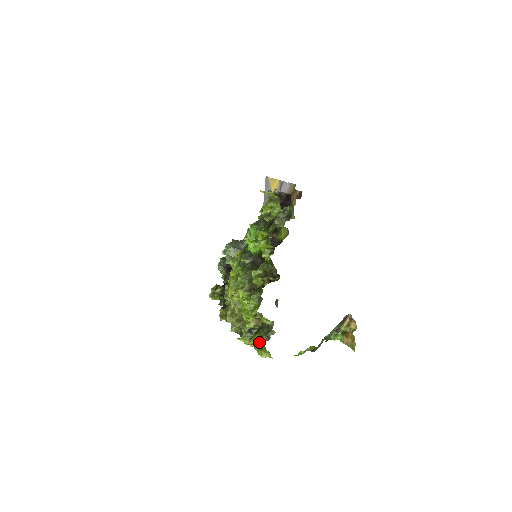
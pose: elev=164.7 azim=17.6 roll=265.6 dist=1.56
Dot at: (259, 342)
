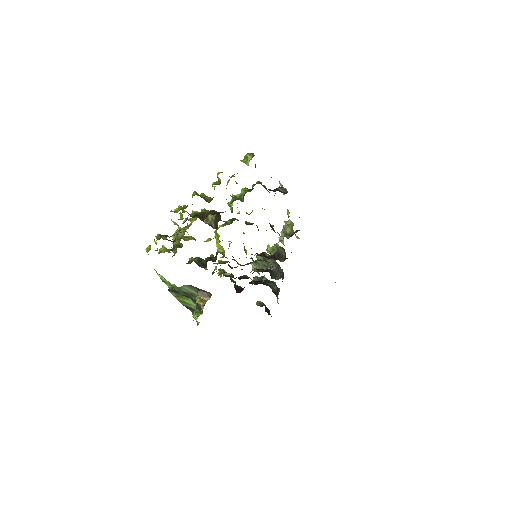
Dot at: occluded
